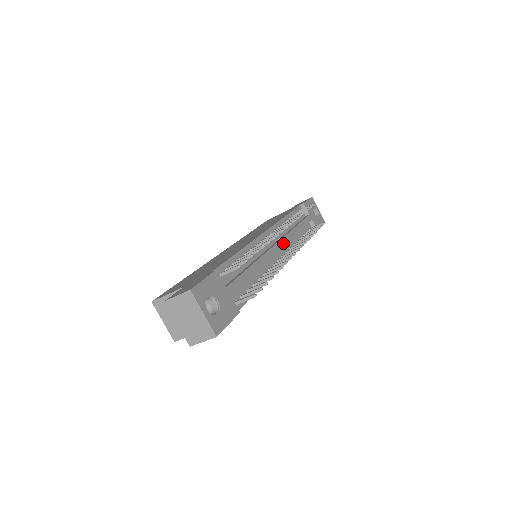
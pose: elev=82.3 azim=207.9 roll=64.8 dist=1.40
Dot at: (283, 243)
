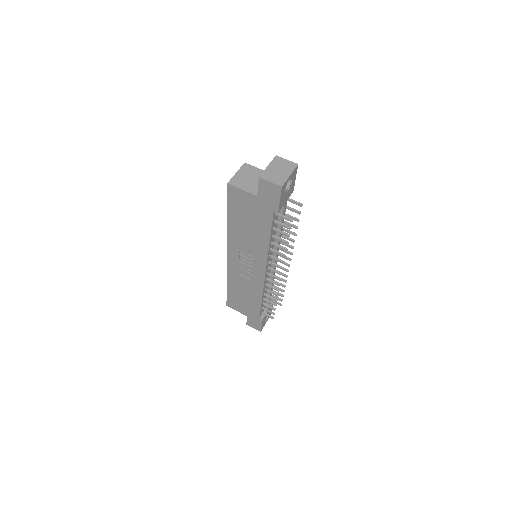
Dot at: occluded
